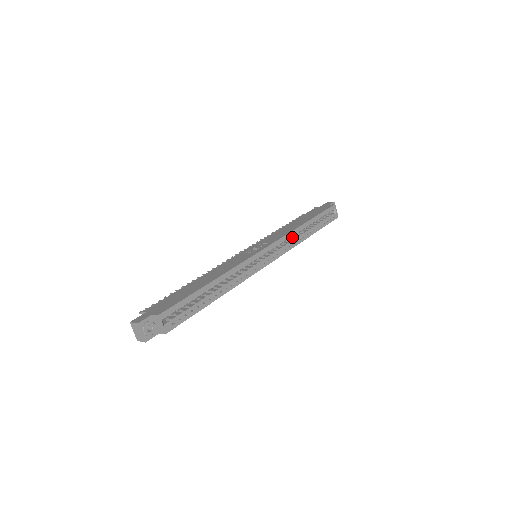
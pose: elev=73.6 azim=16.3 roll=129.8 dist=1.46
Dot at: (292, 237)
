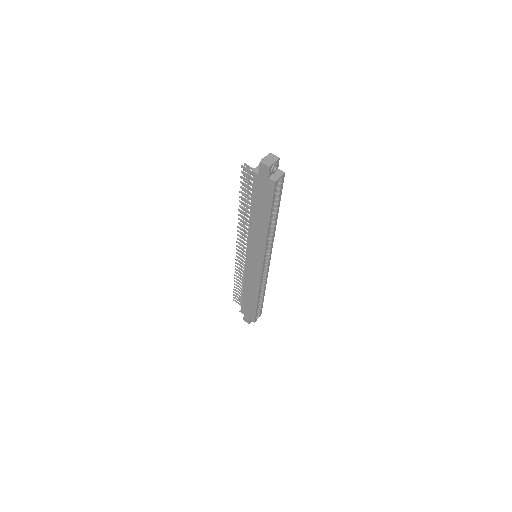
Dot at: occluded
